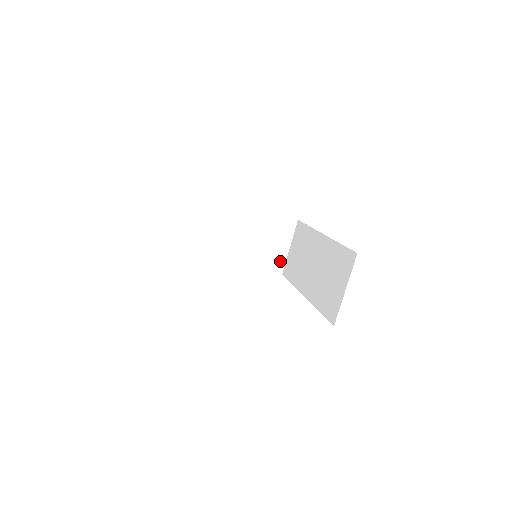
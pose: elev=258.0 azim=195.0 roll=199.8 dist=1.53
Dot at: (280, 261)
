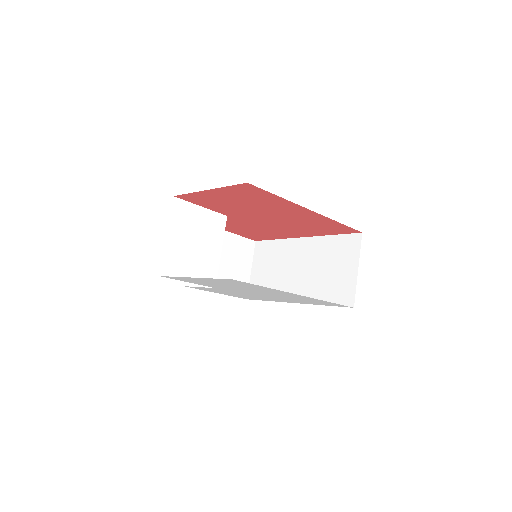
Dot at: occluded
